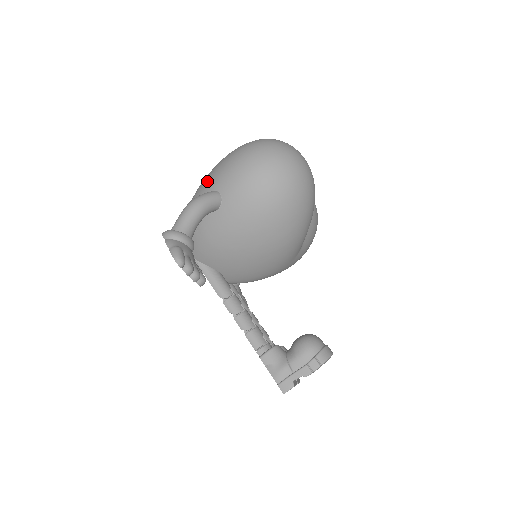
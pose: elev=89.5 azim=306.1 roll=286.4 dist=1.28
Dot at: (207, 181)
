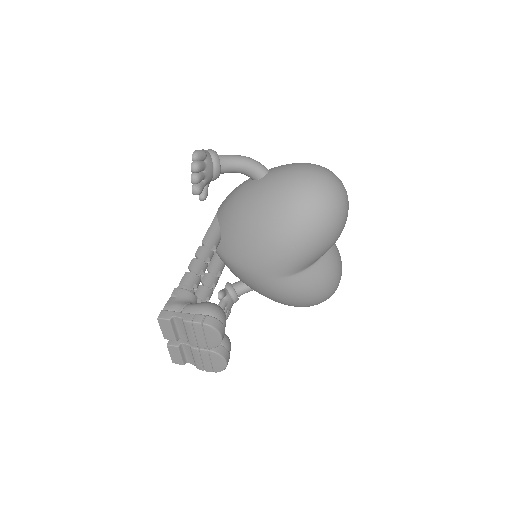
Dot at: occluded
